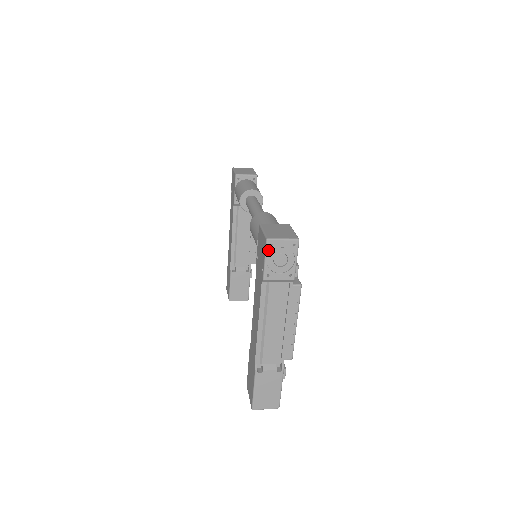
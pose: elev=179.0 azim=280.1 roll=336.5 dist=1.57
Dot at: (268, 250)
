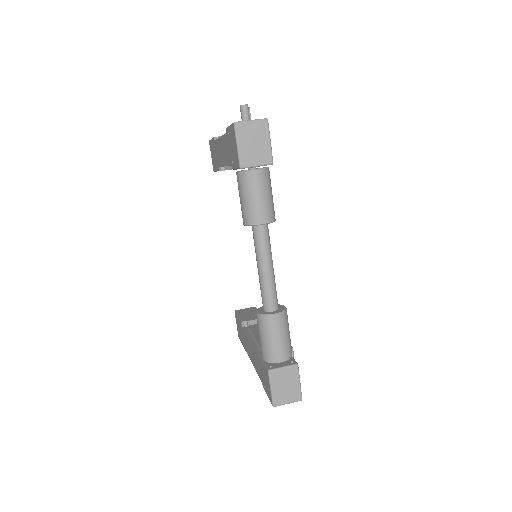
Dot at: occluded
